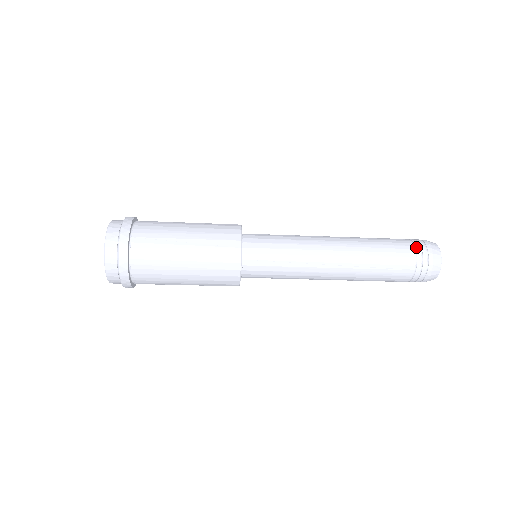
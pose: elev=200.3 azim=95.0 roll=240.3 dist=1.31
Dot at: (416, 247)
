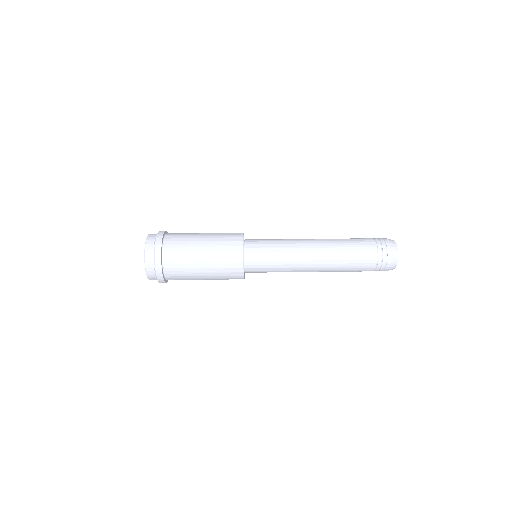
Dot at: (377, 267)
